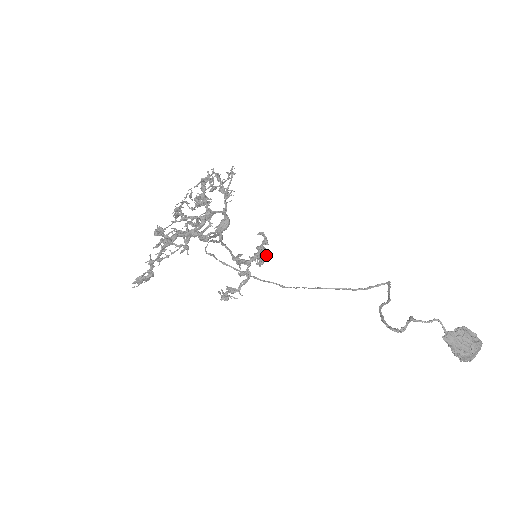
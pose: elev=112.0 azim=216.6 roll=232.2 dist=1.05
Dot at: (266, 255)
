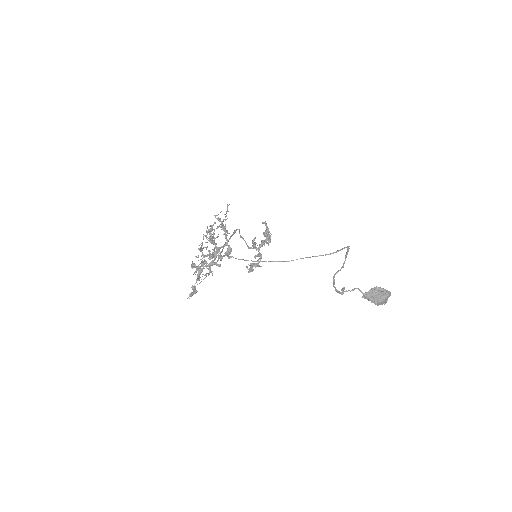
Dot at: occluded
